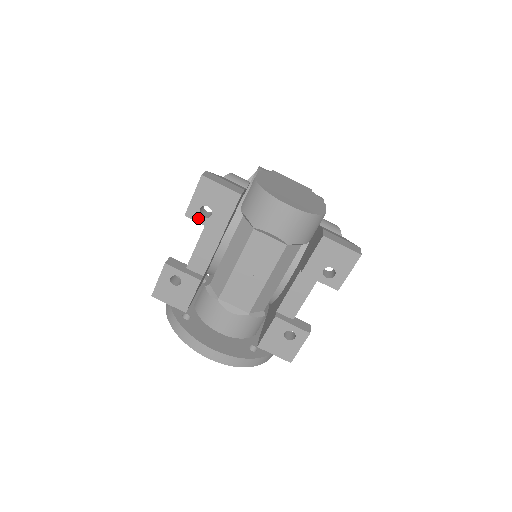
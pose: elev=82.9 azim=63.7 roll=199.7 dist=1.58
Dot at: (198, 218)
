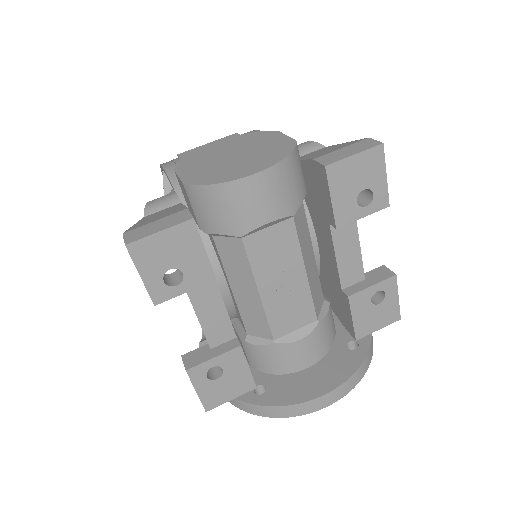
Dot at: (172, 293)
